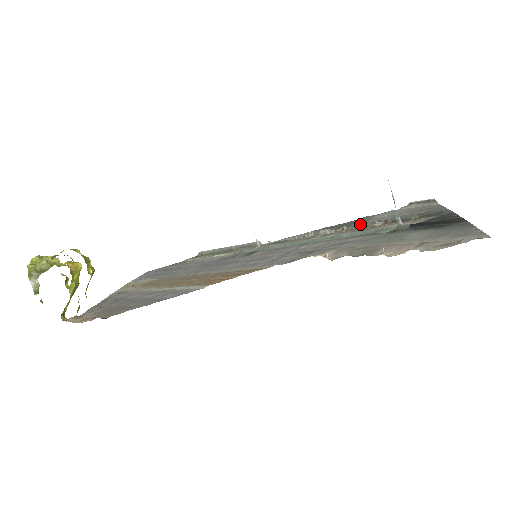
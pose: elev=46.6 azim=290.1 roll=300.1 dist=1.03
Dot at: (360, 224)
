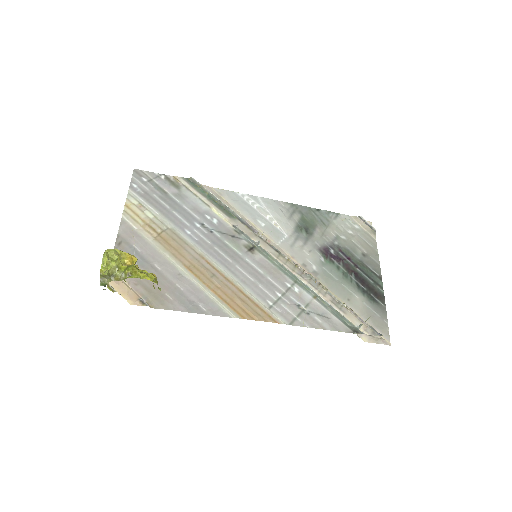
Dot at: (325, 230)
